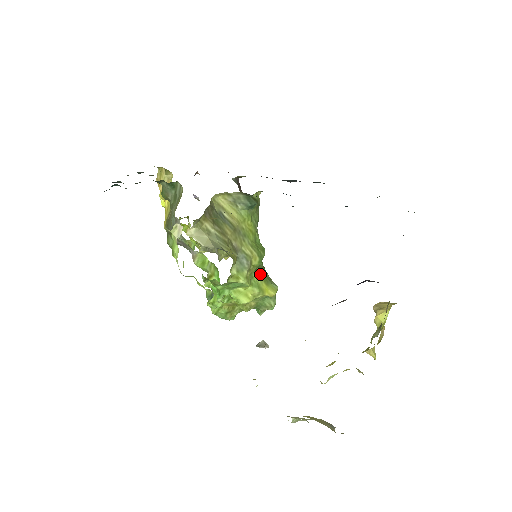
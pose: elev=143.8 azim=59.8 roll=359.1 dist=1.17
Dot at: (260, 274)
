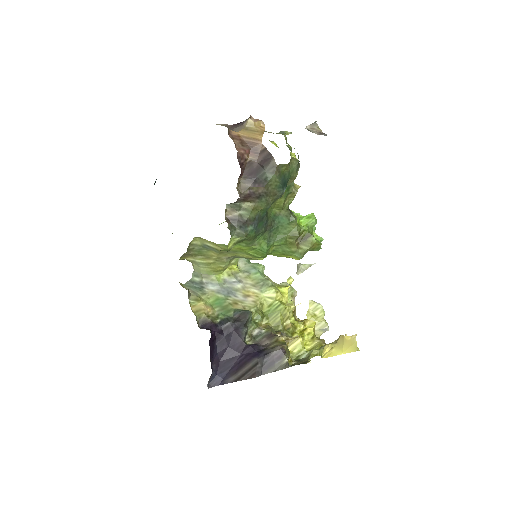
Dot at: (277, 252)
